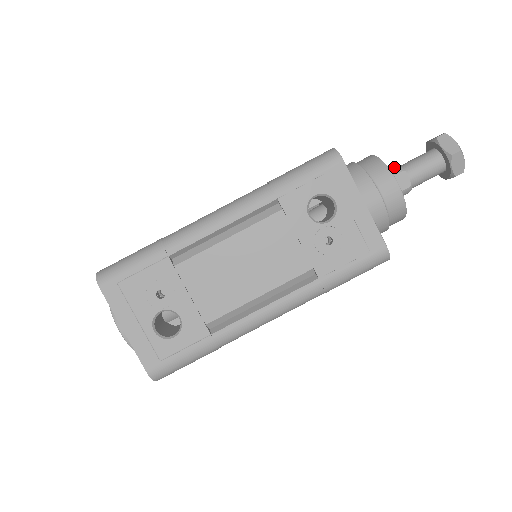
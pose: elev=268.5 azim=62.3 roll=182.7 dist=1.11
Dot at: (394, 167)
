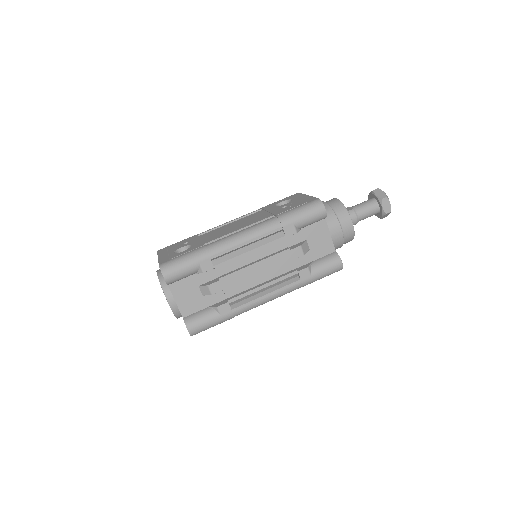
Dot at: occluded
